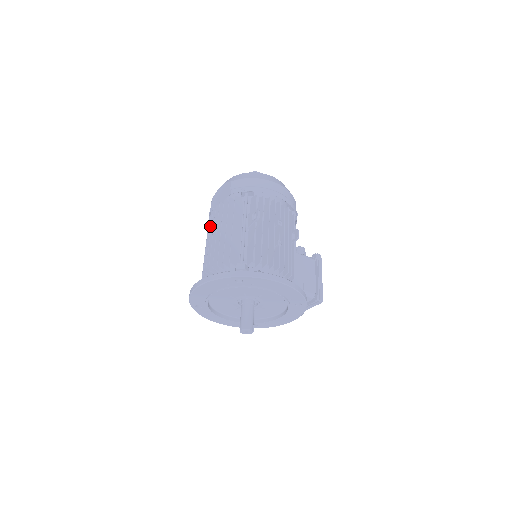
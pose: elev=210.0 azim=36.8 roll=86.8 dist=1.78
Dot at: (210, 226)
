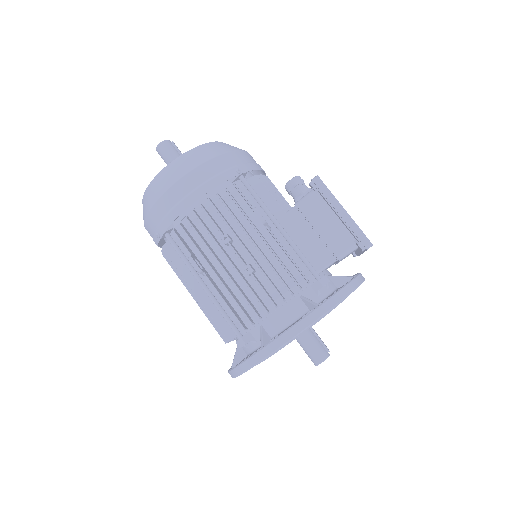
Dot at: occluded
